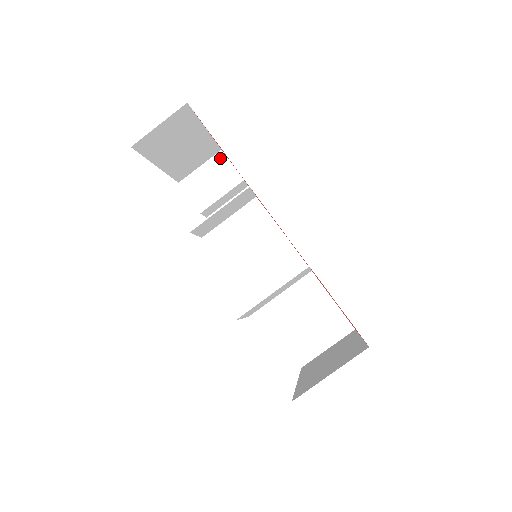
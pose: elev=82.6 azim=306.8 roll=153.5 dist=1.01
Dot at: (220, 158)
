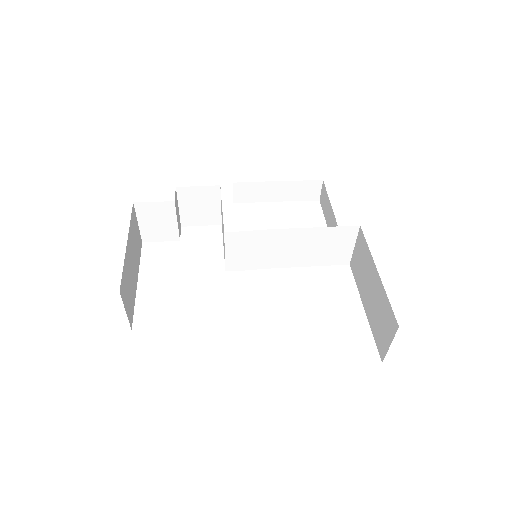
Dot at: (141, 207)
